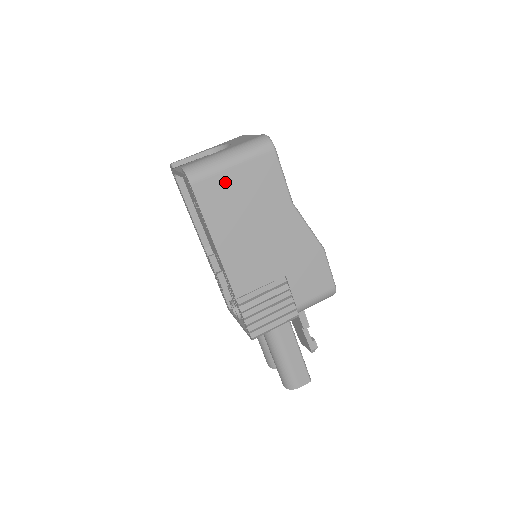
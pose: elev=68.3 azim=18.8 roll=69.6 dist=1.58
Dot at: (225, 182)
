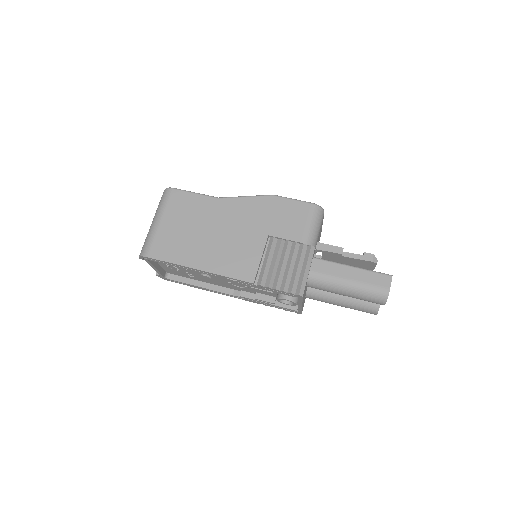
Dot at: (165, 234)
